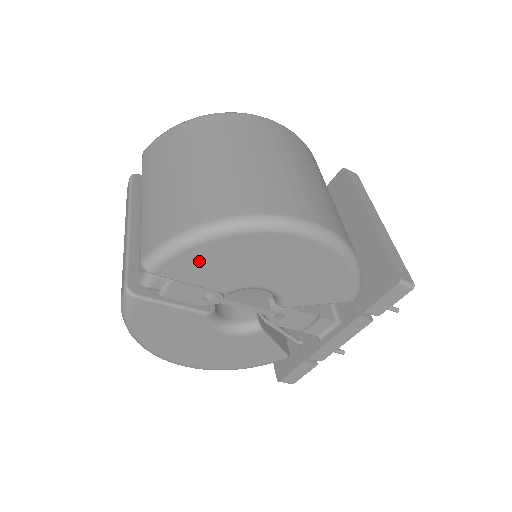
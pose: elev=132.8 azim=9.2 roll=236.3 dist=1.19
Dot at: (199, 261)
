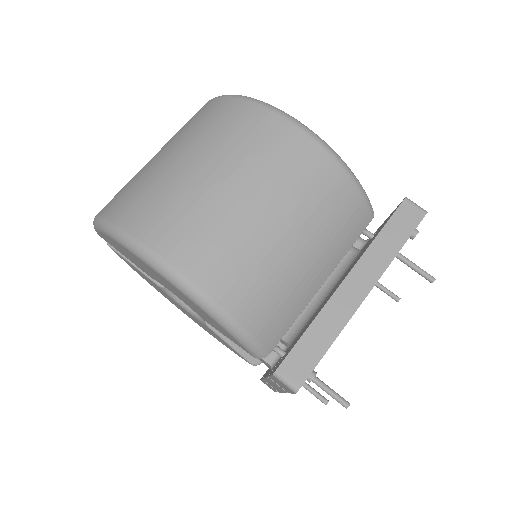
Dot at: (112, 243)
